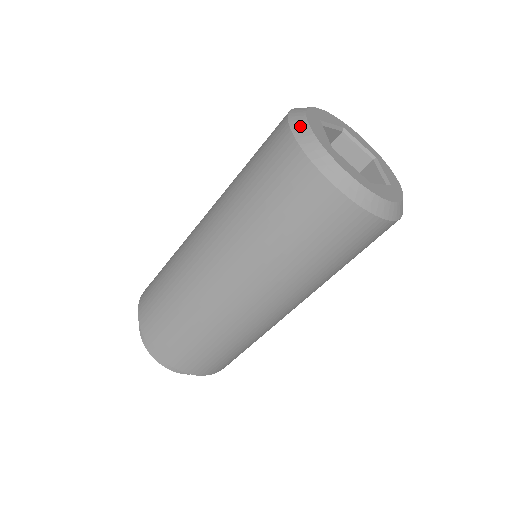
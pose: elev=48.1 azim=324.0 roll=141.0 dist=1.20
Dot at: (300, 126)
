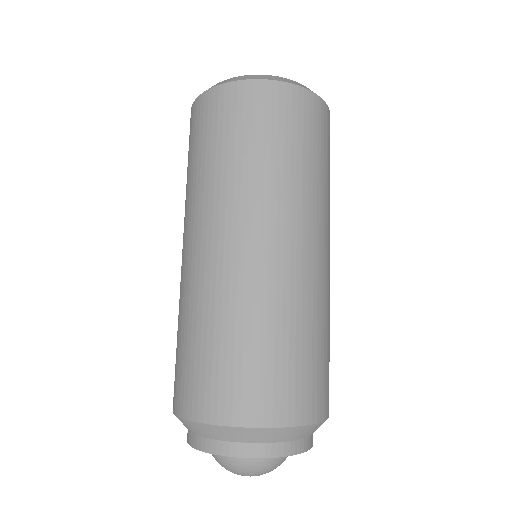
Dot at: occluded
